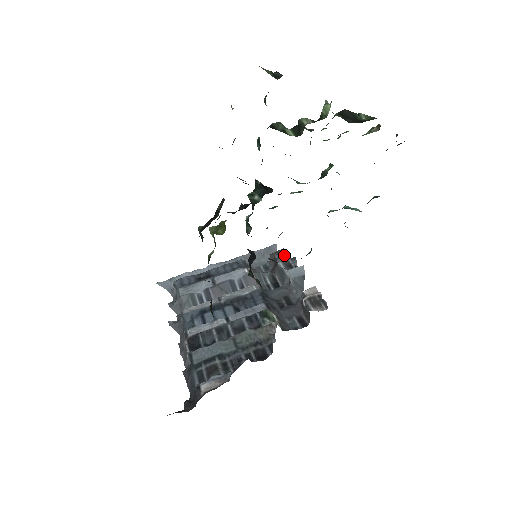
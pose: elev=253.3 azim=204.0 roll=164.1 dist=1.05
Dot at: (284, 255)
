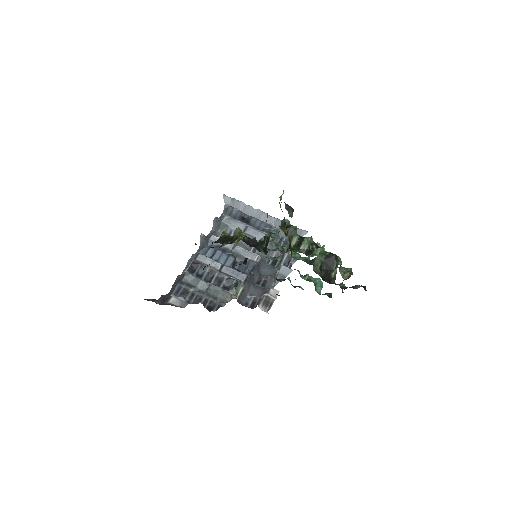
Dot at: occluded
